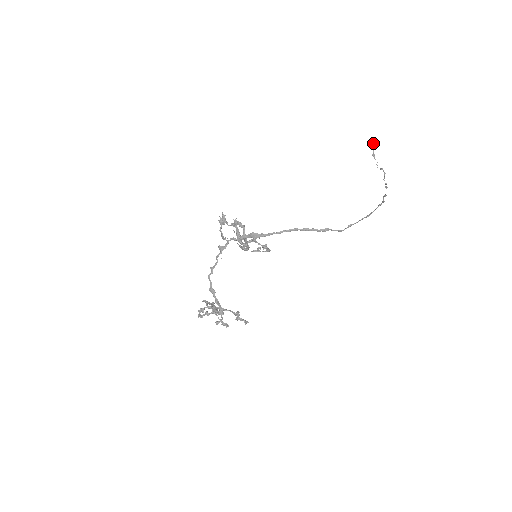
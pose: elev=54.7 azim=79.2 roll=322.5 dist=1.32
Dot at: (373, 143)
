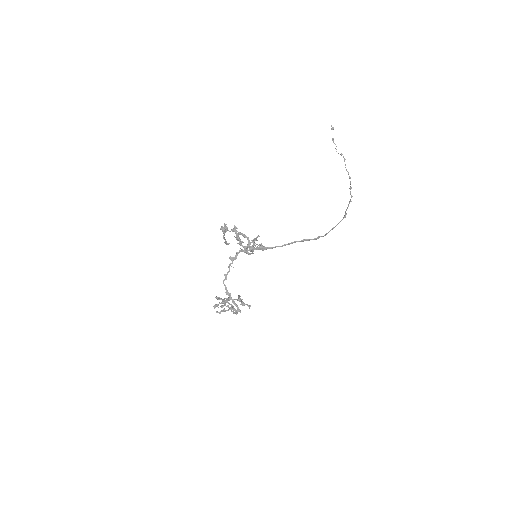
Dot at: (333, 129)
